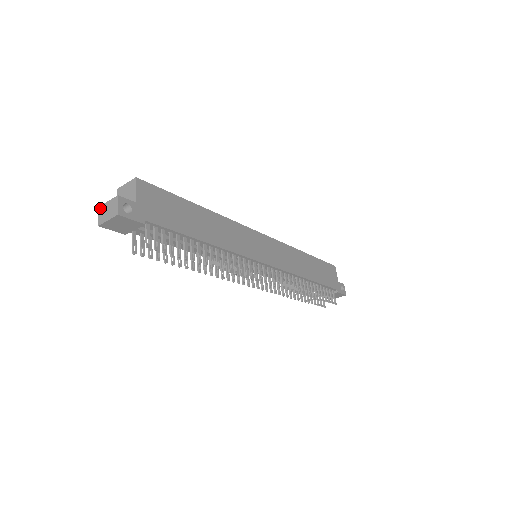
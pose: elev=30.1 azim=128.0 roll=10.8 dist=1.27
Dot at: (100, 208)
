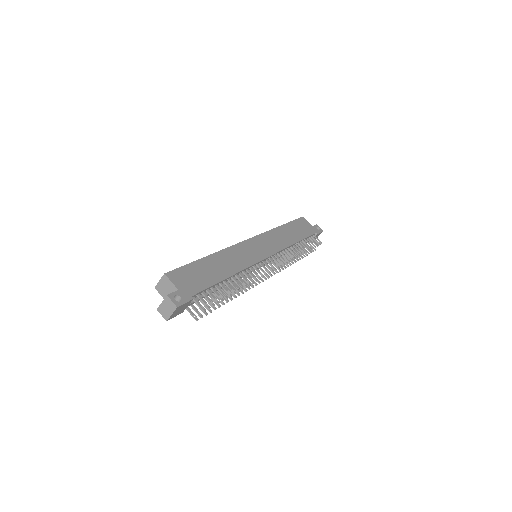
Dot at: (159, 309)
